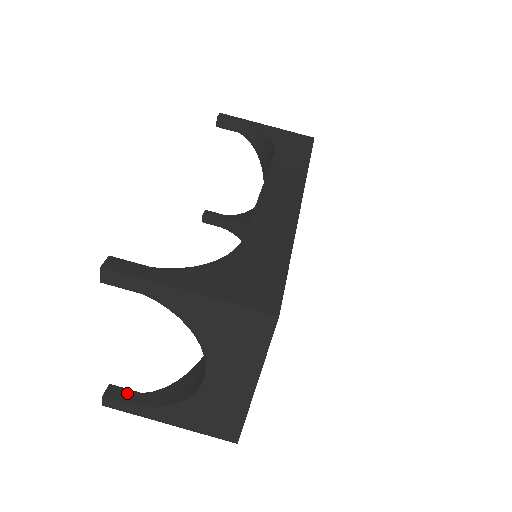
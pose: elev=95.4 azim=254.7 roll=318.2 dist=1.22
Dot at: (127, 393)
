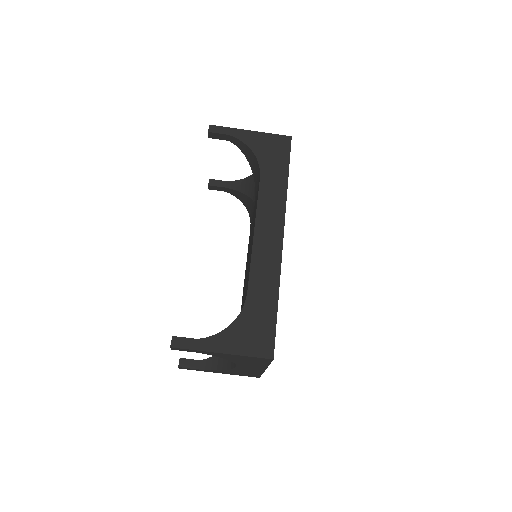
Dot at: (191, 362)
